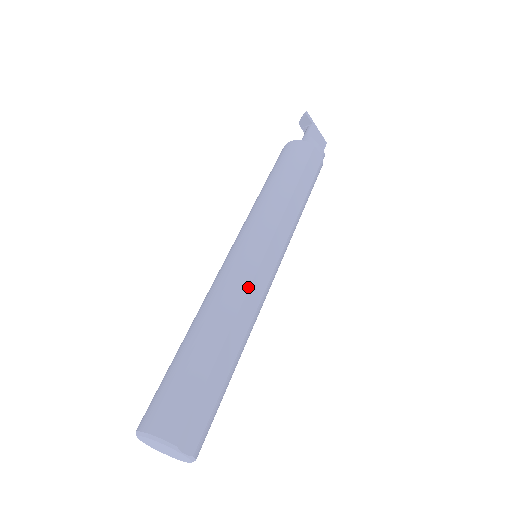
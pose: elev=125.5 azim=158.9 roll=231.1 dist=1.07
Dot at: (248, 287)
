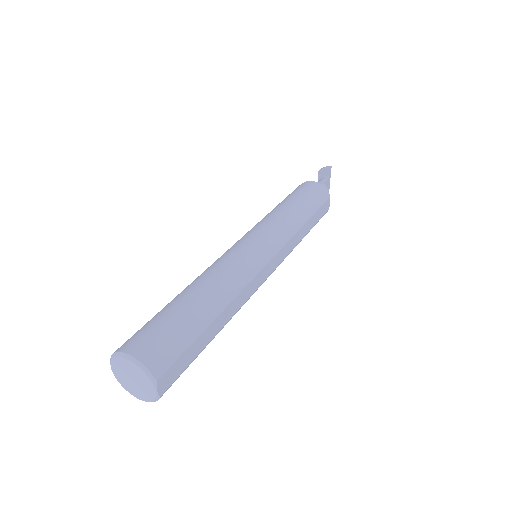
Dot at: (252, 279)
